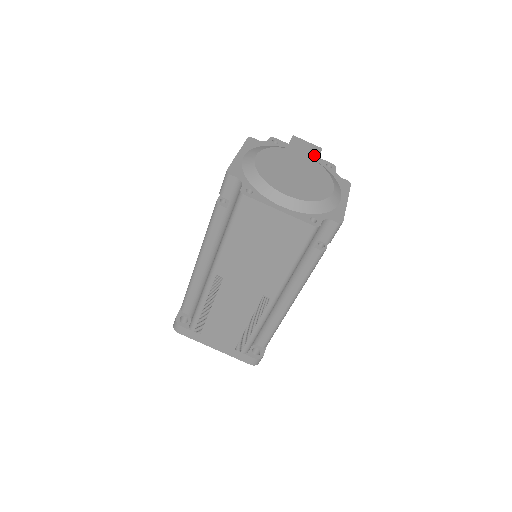
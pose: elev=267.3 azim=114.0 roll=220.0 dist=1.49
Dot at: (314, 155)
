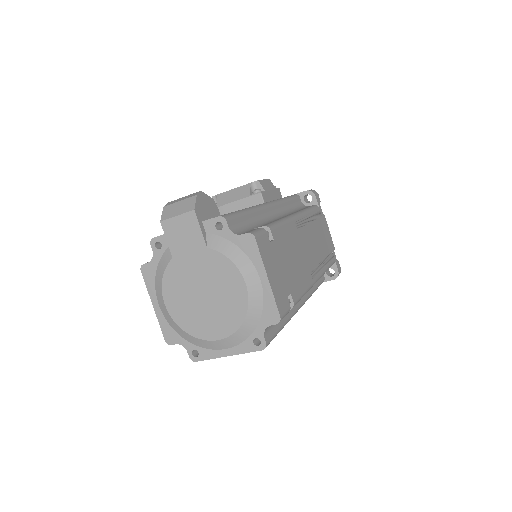
Dot at: (197, 237)
